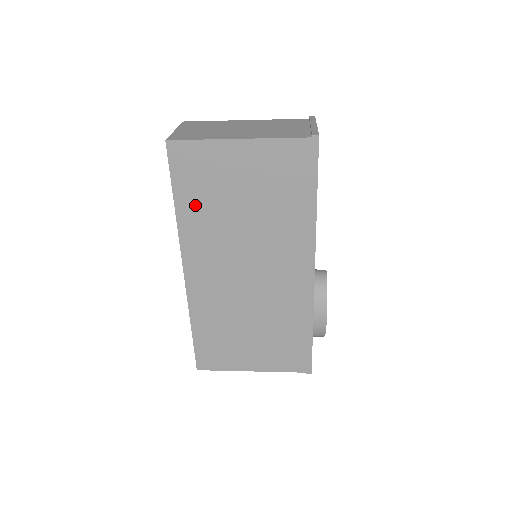
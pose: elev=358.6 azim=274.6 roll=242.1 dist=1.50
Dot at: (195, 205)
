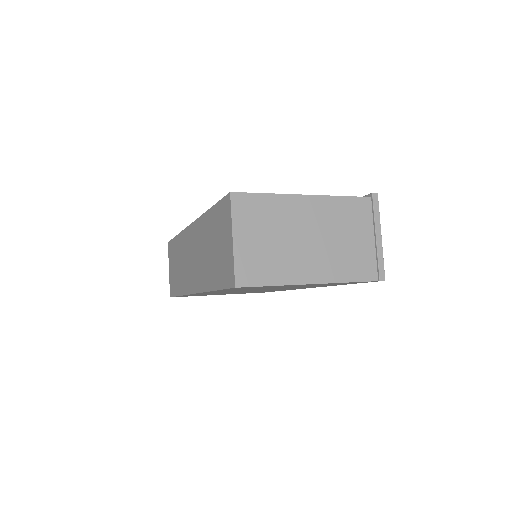
Dot at: occluded
